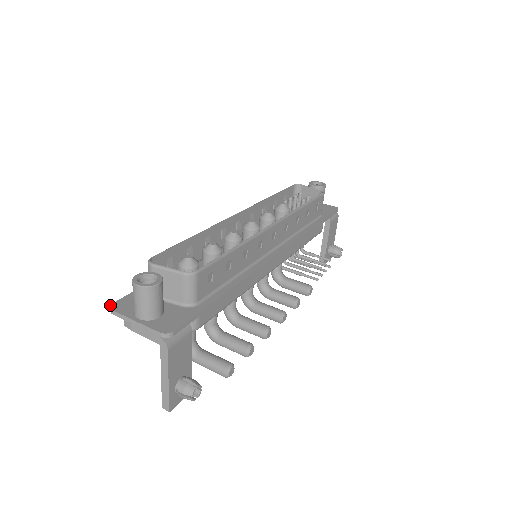
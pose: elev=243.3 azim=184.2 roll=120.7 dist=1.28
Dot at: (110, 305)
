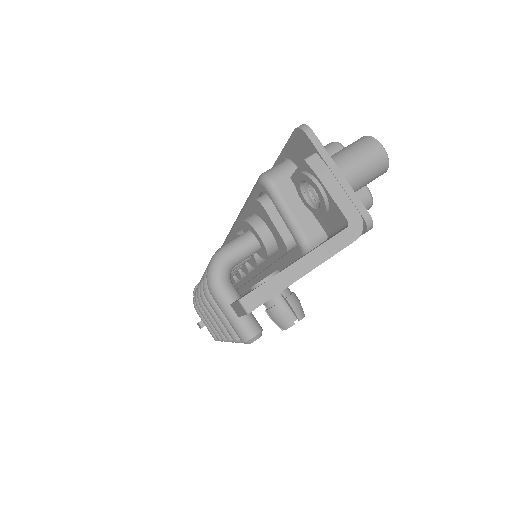
Dot at: occluded
